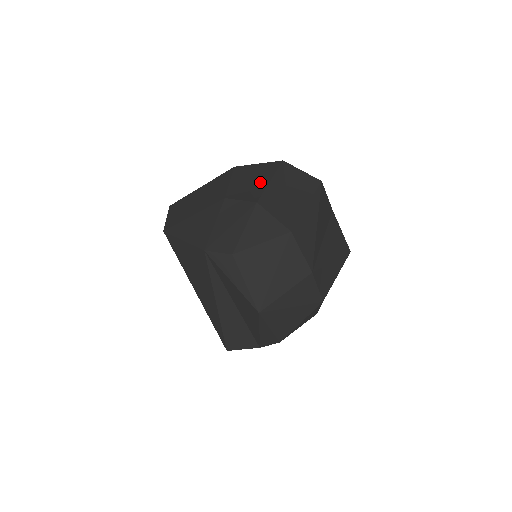
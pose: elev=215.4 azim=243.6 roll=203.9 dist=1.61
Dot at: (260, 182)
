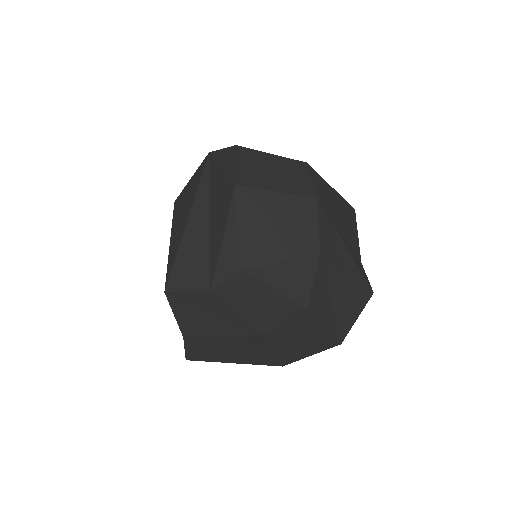
Dot at: occluded
